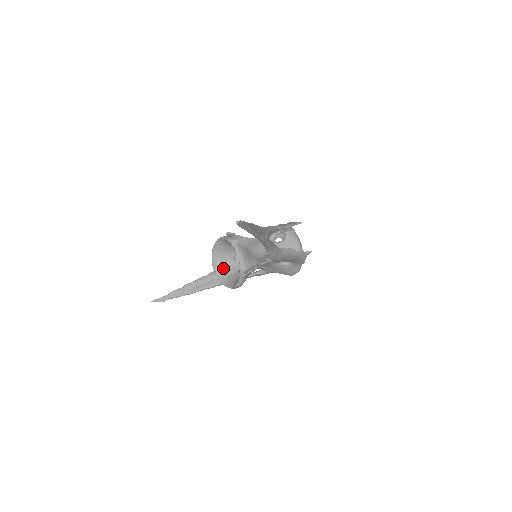
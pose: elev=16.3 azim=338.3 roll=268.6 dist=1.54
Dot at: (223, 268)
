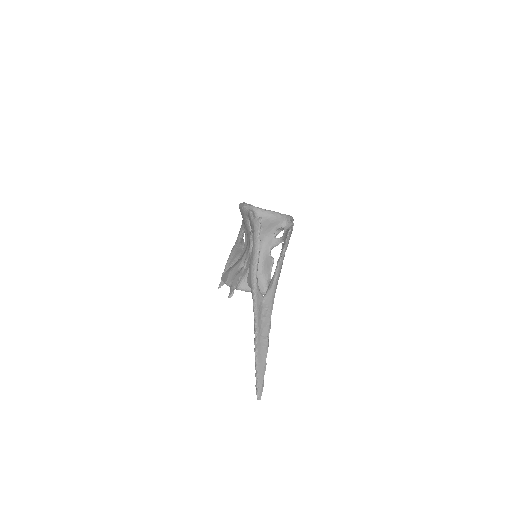
Dot at: occluded
